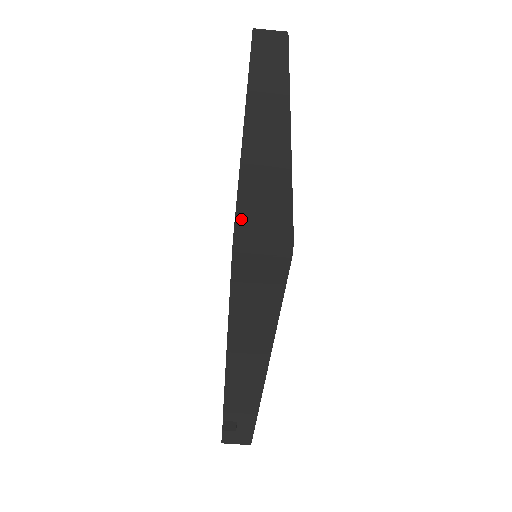
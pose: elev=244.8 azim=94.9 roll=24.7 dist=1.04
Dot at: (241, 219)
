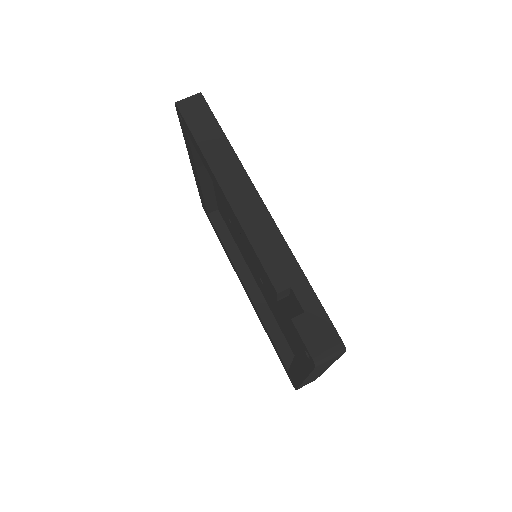
Dot at: occluded
